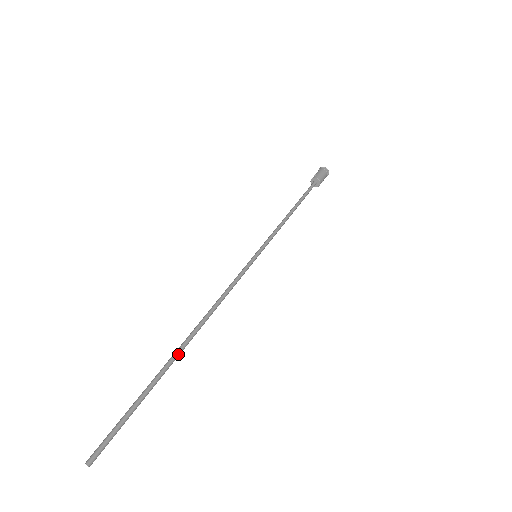
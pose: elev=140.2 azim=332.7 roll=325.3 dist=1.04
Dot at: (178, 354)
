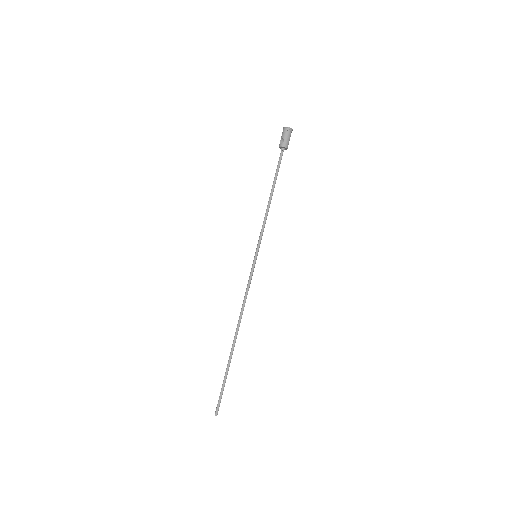
Dot at: occluded
